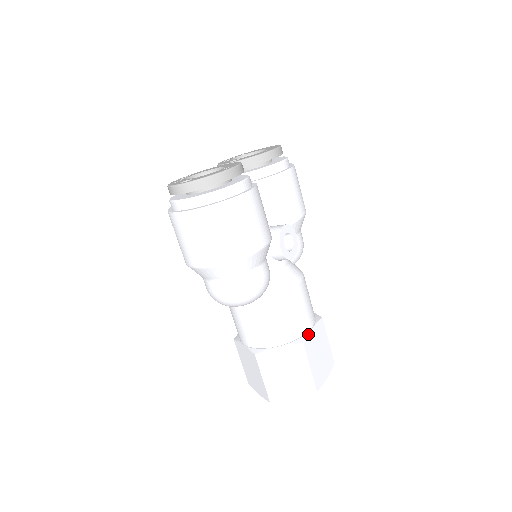
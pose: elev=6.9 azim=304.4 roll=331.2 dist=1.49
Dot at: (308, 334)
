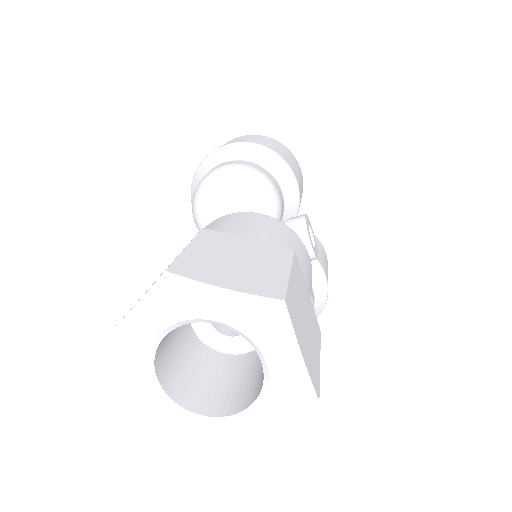
Dot at: (301, 272)
